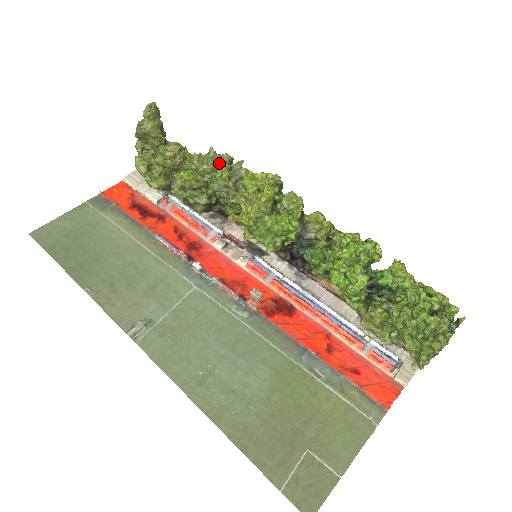
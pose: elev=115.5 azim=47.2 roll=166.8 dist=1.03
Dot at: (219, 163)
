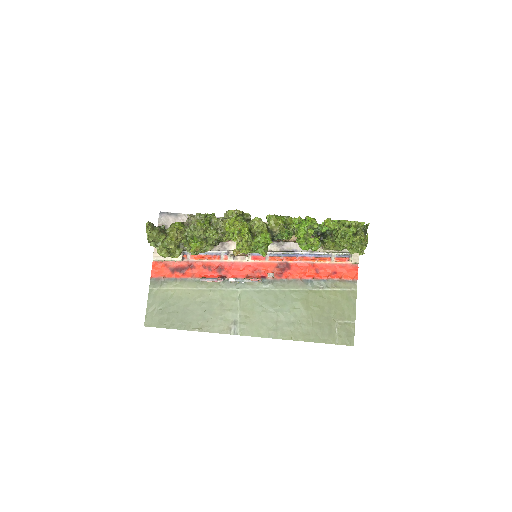
Dot at: (201, 223)
